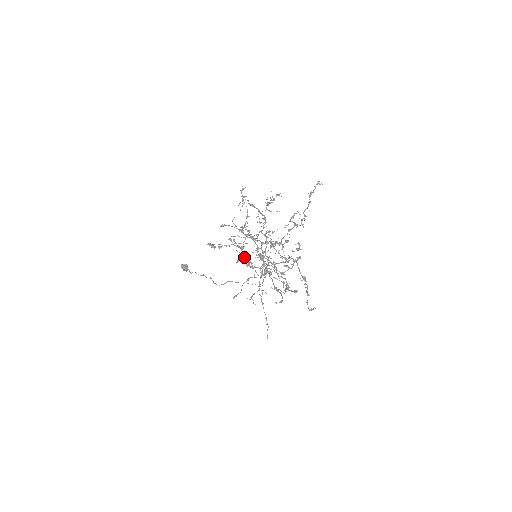
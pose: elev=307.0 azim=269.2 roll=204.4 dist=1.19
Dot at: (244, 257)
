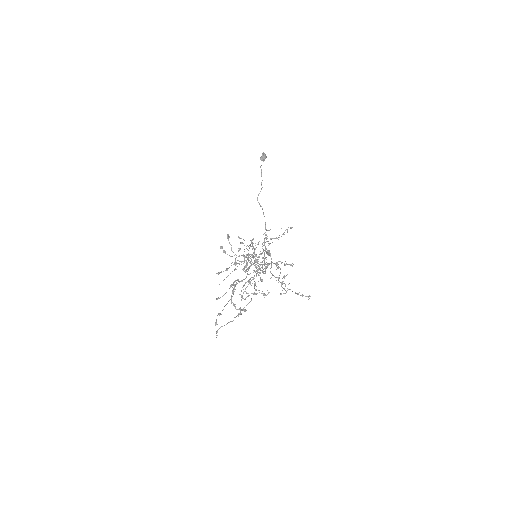
Dot at: (253, 246)
